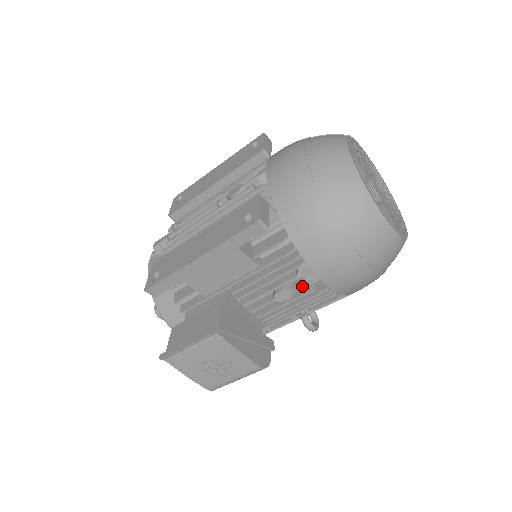
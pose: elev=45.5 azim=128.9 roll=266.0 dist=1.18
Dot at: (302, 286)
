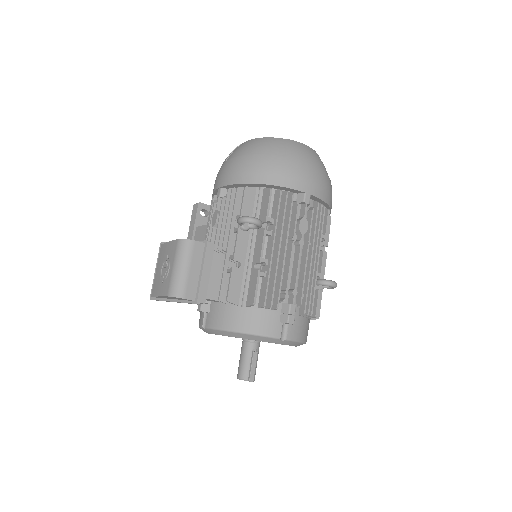
Dot at: (217, 202)
